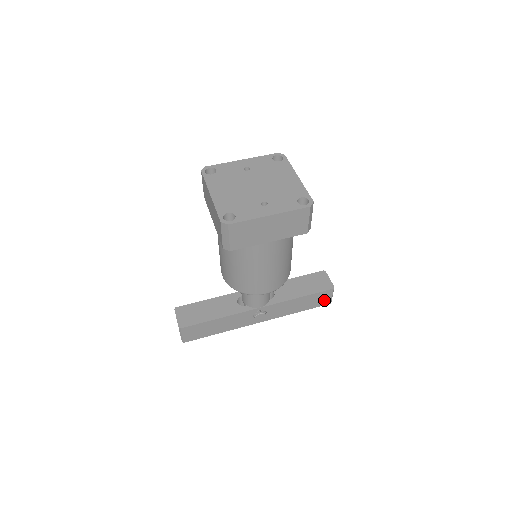
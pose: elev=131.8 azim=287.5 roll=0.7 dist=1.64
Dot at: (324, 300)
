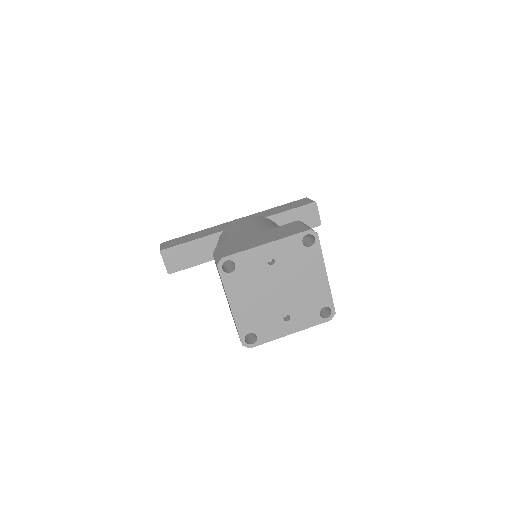
Dot at: occluded
